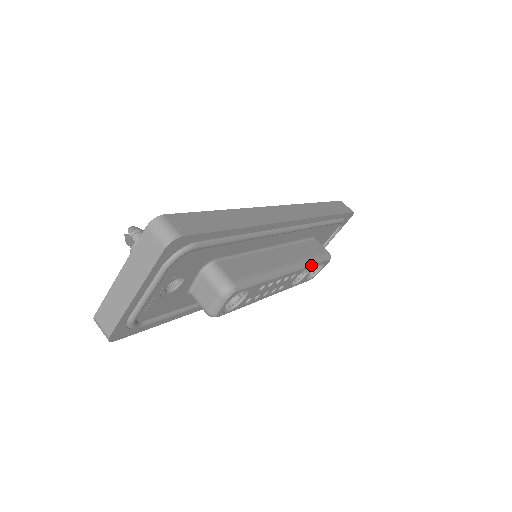
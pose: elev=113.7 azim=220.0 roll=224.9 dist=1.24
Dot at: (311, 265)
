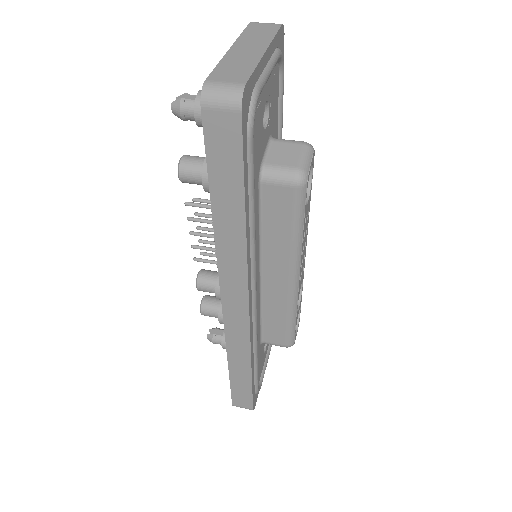
Dot at: (302, 285)
